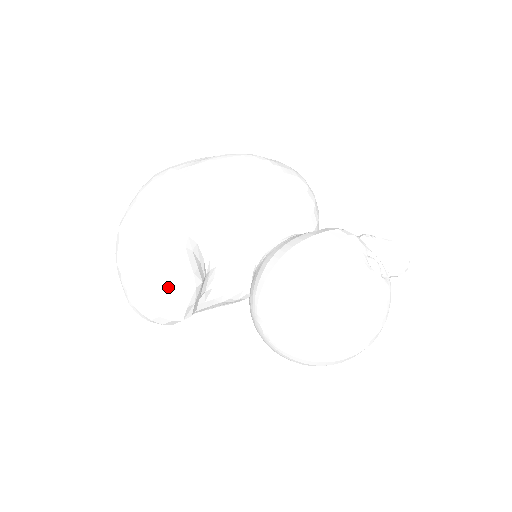
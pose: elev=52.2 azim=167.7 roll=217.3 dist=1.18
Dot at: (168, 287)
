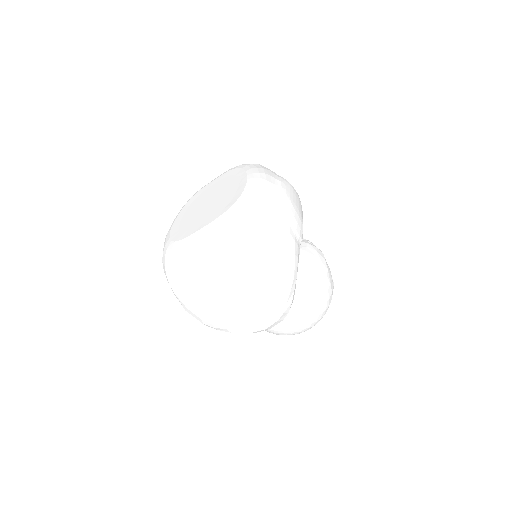
Dot at: (282, 318)
